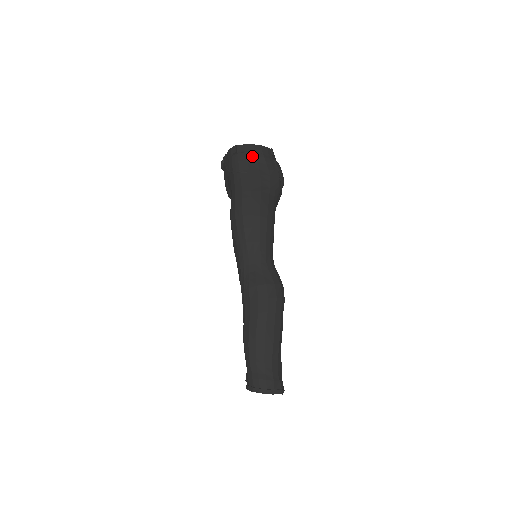
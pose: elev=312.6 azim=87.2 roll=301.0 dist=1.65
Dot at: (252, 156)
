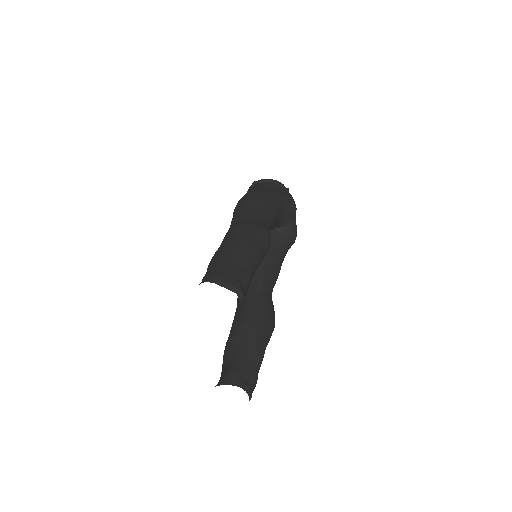
Dot at: (267, 182)
